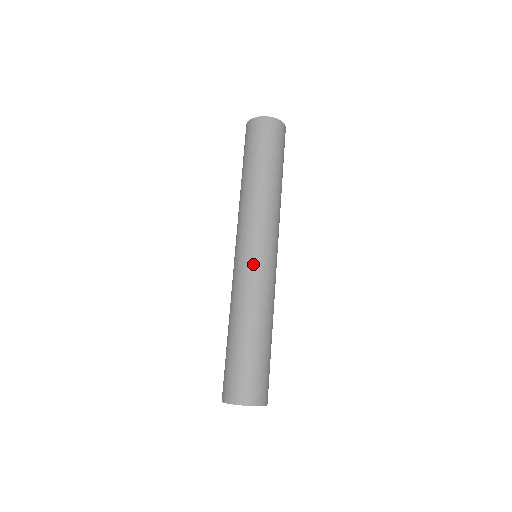
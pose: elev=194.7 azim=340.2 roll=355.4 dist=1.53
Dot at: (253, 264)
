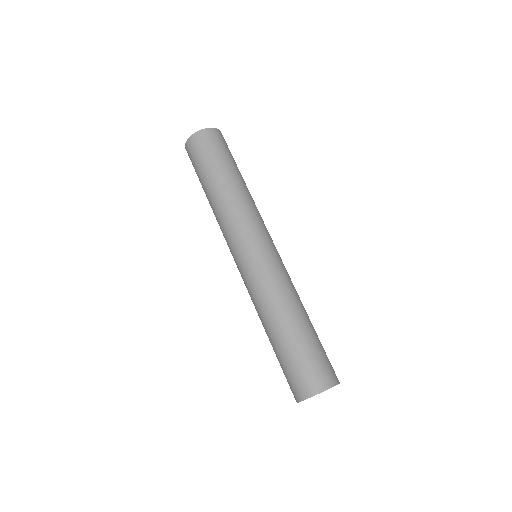
Dot at: (272, 258)
